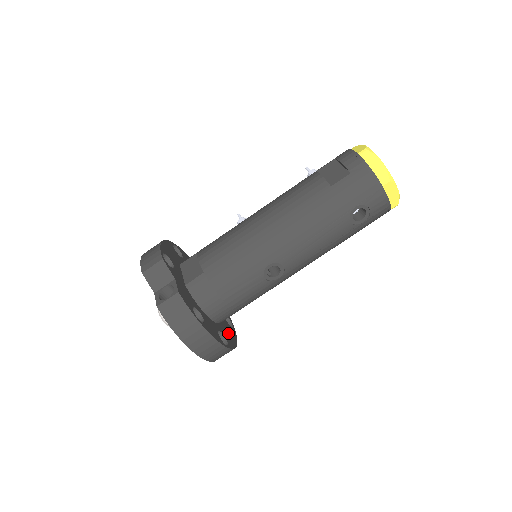
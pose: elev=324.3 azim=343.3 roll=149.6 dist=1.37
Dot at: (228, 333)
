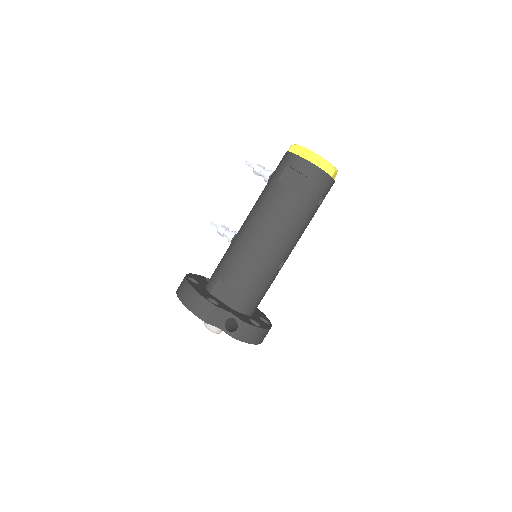
Dot at: (256, 311)
